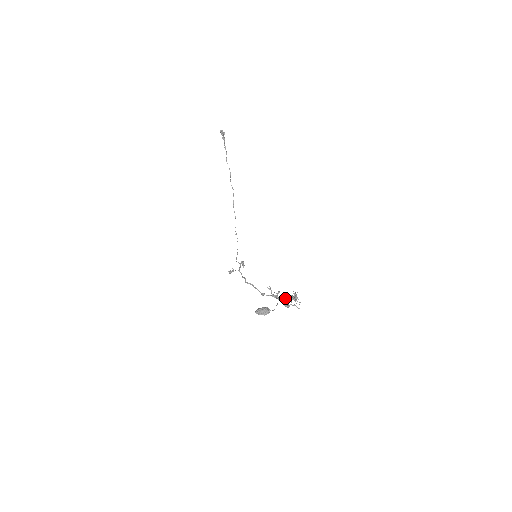
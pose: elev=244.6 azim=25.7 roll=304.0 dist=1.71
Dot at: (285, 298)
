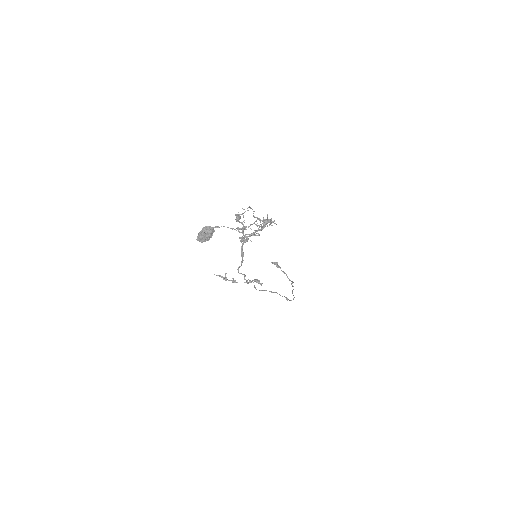
Dot at: (257, 231)
